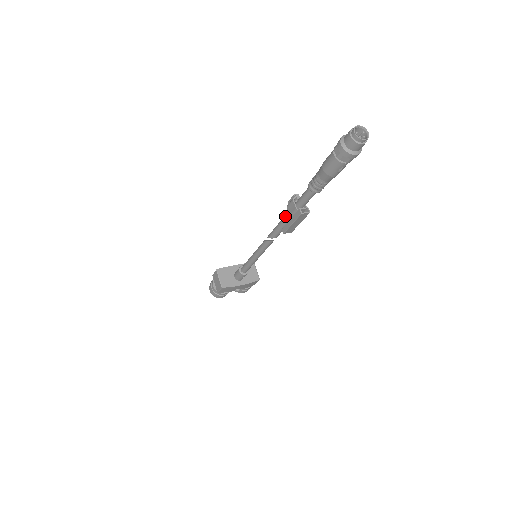
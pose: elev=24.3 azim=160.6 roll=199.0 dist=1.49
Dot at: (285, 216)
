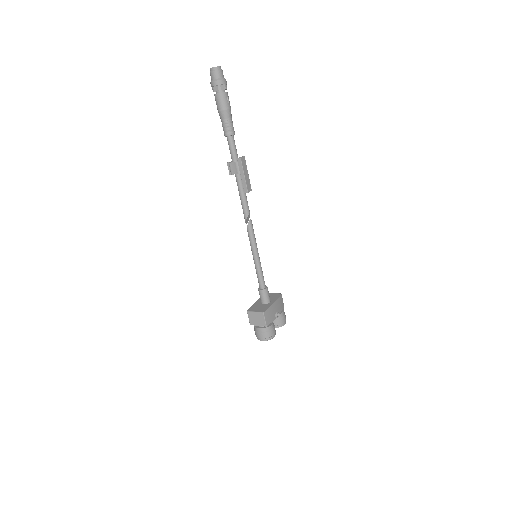
Dot at: (237, 183)
